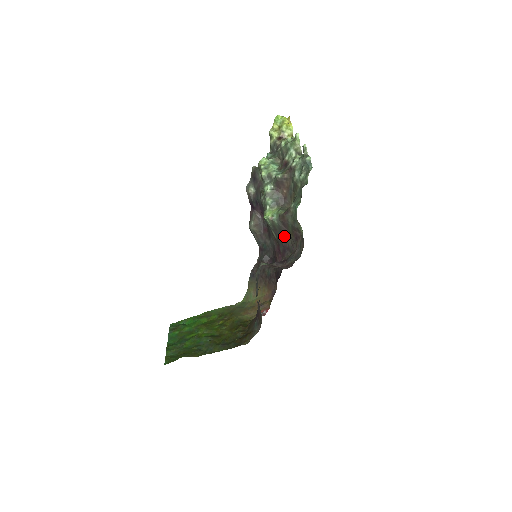
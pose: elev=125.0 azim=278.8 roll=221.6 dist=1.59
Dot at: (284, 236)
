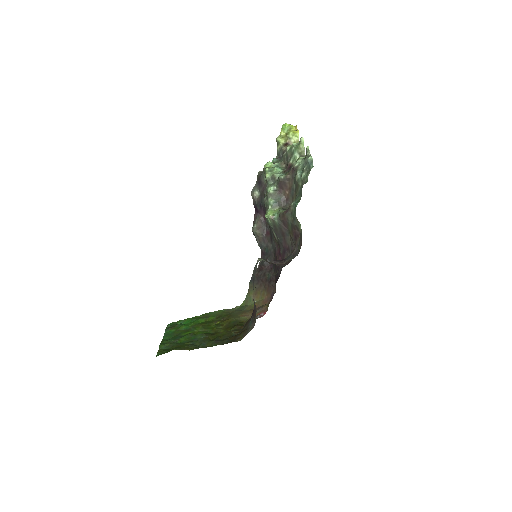
Dot at: (284, 236)
